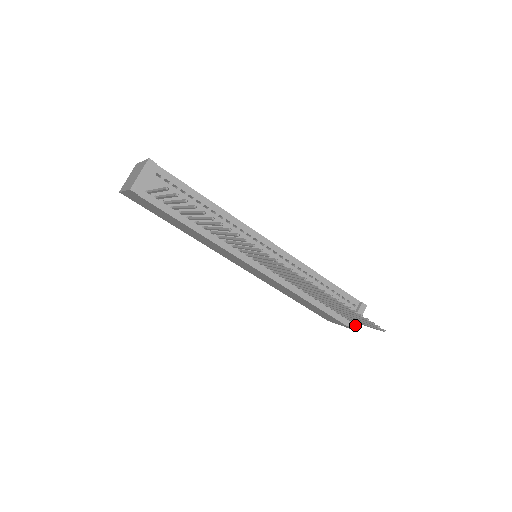
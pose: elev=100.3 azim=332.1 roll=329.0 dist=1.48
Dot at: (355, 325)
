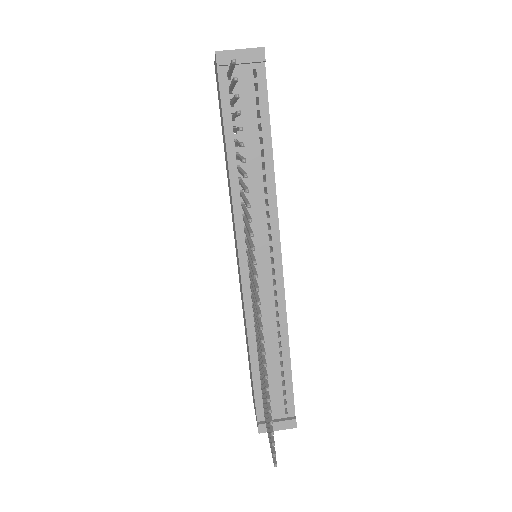
Dot at: (265, 429)
